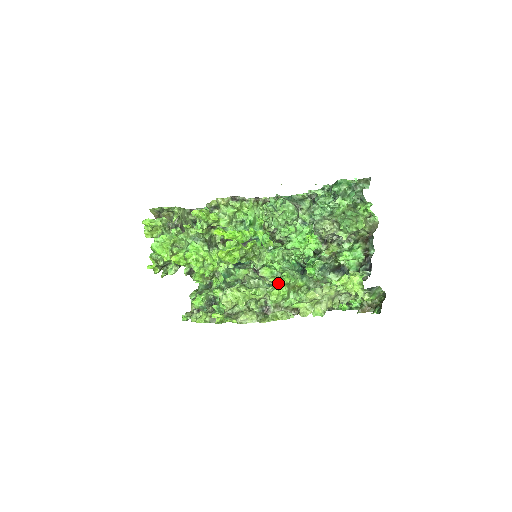
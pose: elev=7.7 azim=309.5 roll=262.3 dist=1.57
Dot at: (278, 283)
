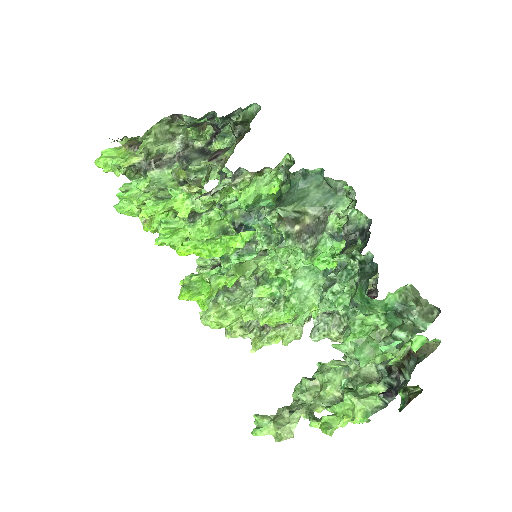
Dot at: (274, 320)
